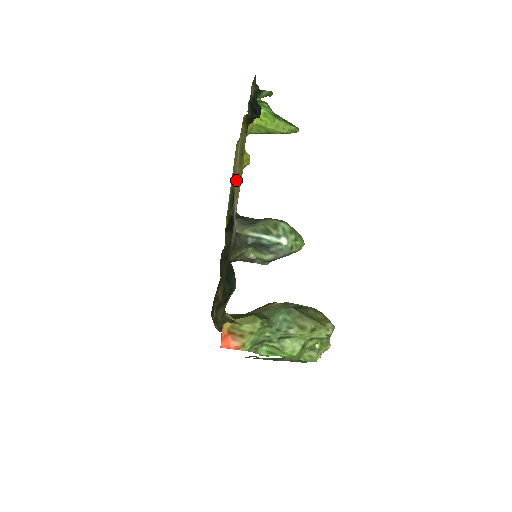
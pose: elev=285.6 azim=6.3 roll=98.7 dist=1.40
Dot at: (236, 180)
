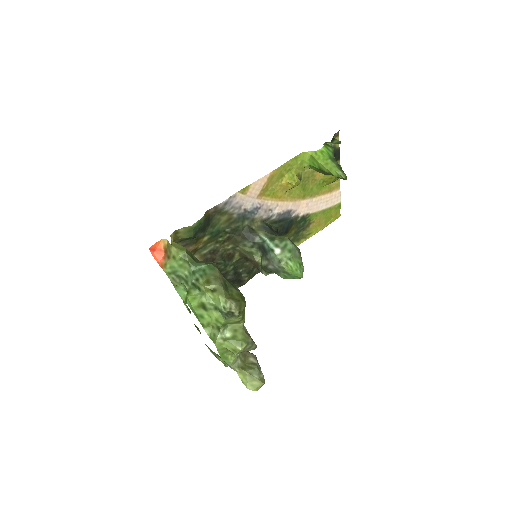
Dot at: (291, 206)
